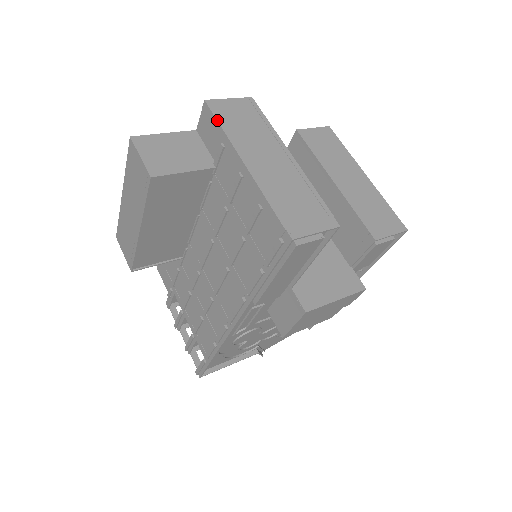
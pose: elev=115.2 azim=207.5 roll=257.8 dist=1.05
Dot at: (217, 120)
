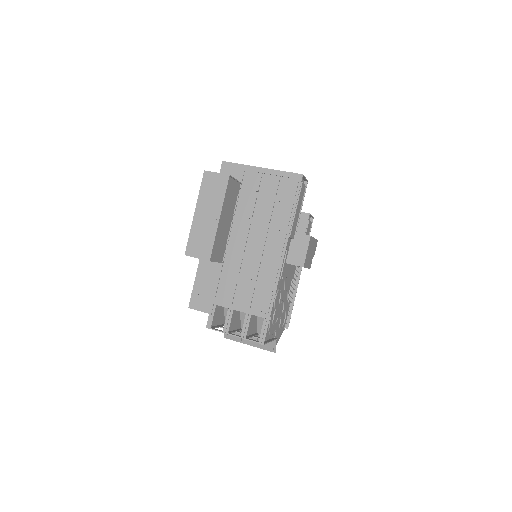
Dot at: (235, 163)
